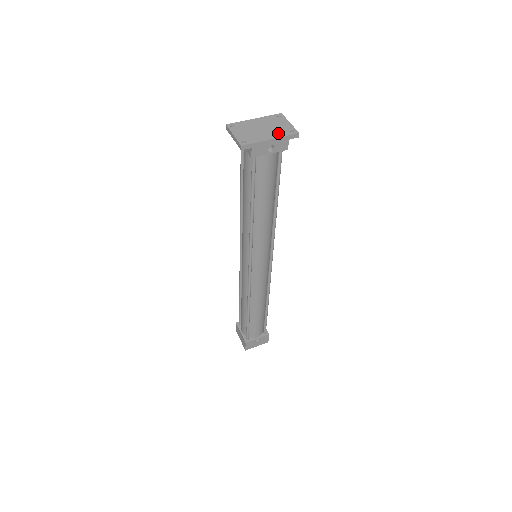
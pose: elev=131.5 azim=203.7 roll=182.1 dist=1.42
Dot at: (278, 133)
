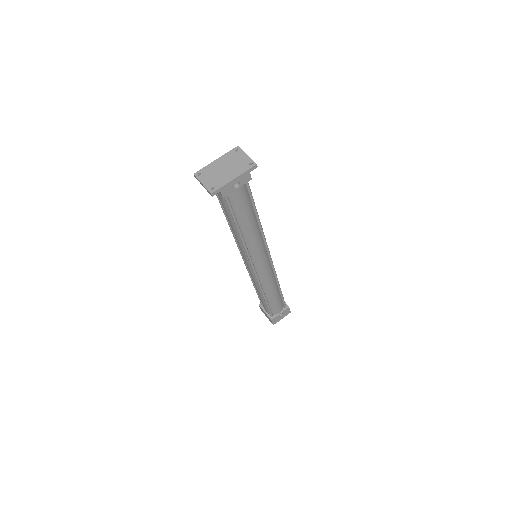
Dot at: (239, 170)
